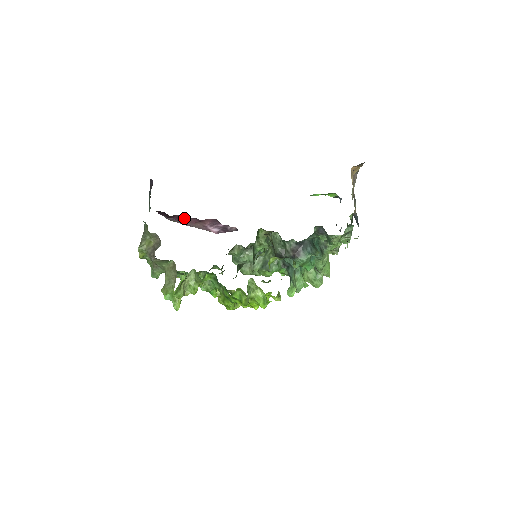
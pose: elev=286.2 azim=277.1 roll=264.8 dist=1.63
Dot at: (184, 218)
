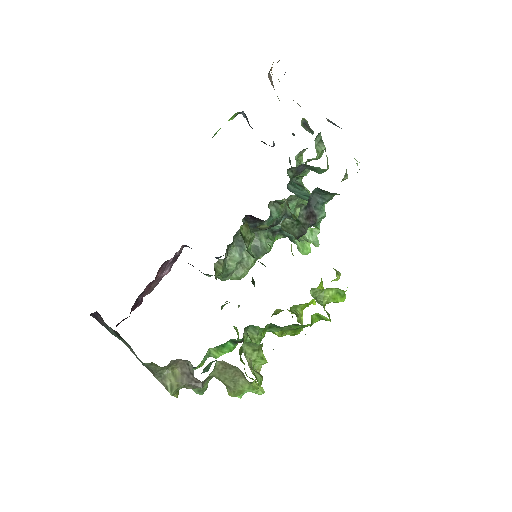
Dot at: (140, 298)
